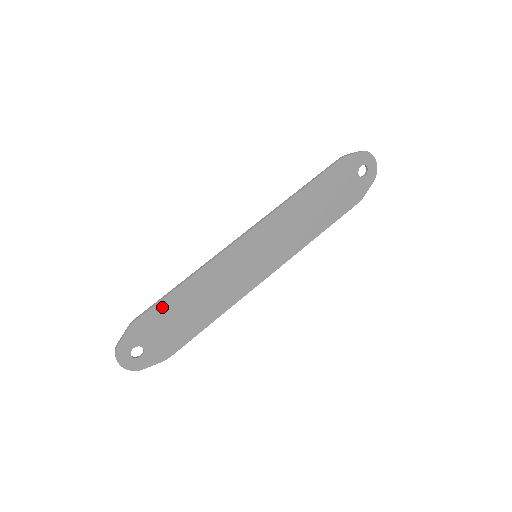
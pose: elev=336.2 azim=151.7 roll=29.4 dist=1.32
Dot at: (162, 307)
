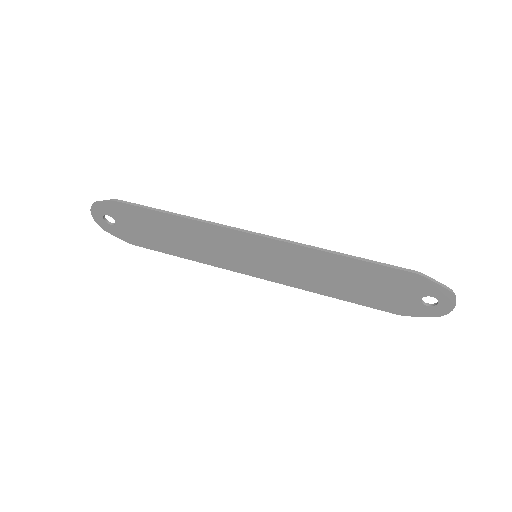
Dot at: (146, 213)
